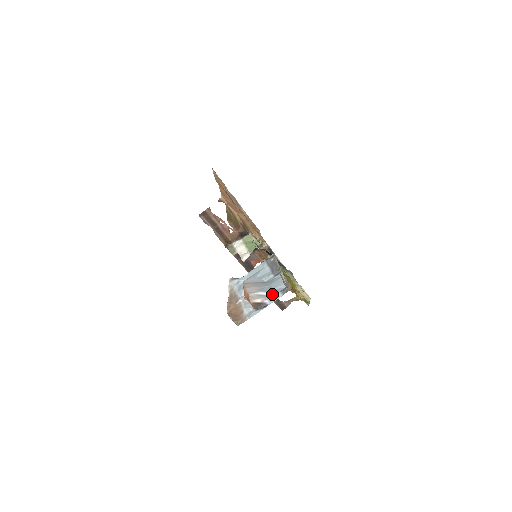
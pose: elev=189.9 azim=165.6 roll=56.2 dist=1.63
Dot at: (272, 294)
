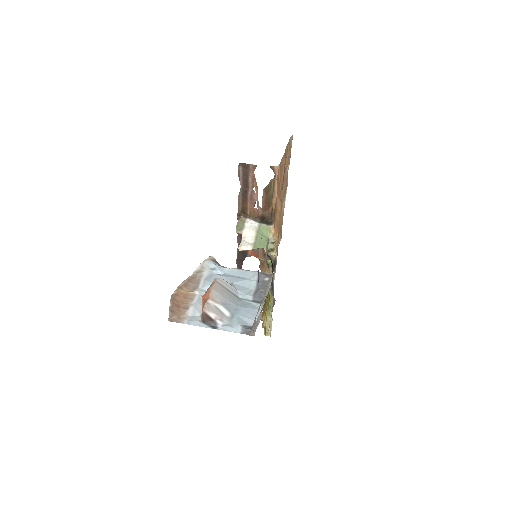
Dot at: (232, 320)
